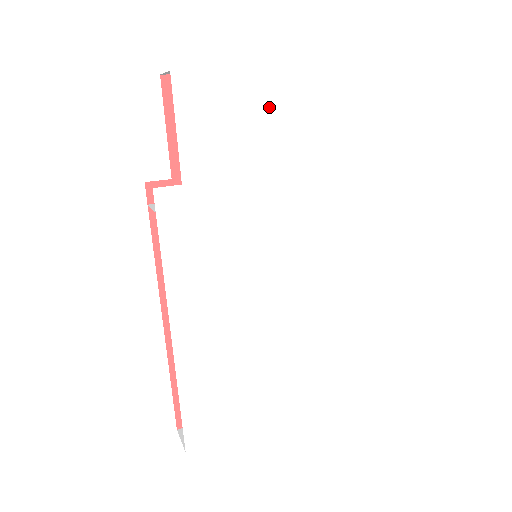
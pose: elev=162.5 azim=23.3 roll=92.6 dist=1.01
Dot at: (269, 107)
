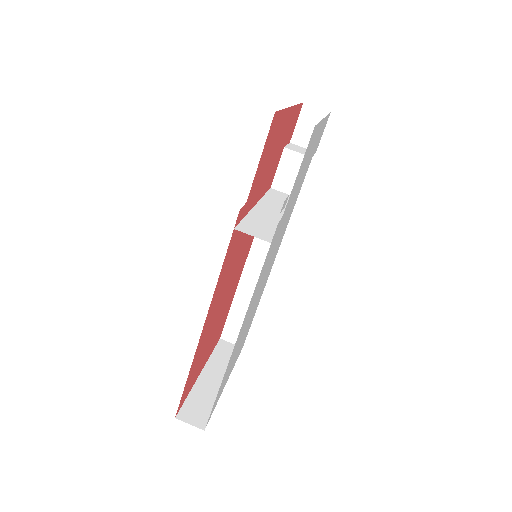
Dot at: occluded
